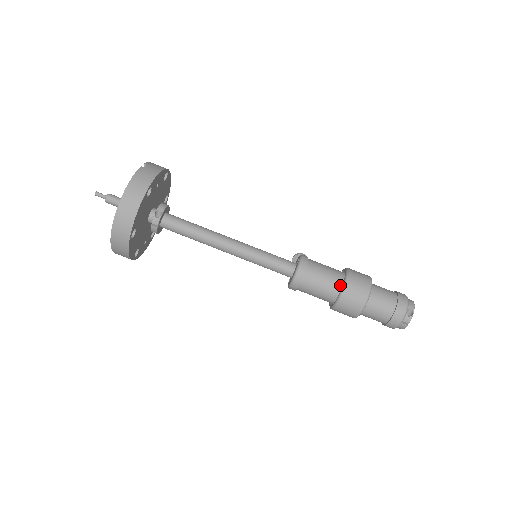
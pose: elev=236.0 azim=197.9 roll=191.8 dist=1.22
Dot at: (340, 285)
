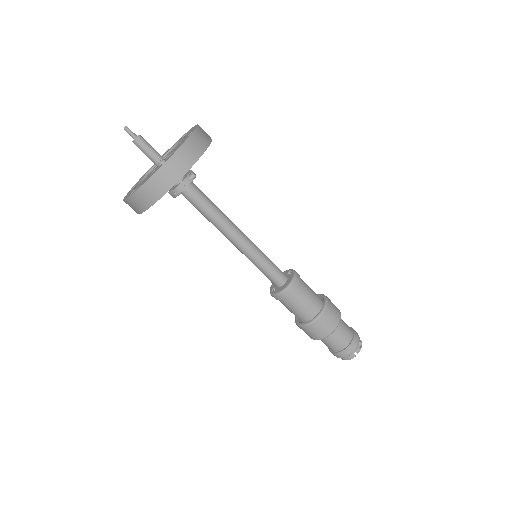
Dot at: (321, 304)
